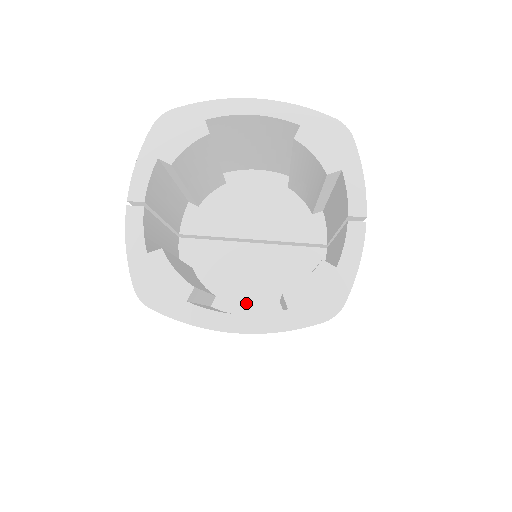
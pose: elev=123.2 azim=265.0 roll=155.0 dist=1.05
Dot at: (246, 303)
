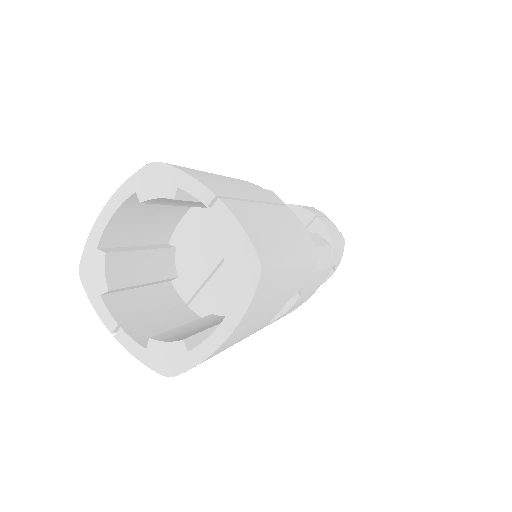
Dot at: occluded
